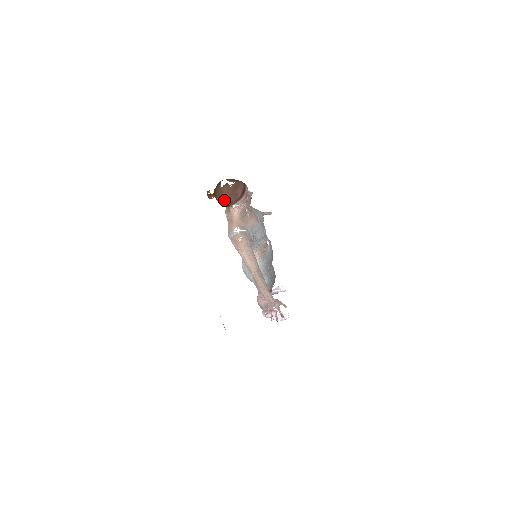
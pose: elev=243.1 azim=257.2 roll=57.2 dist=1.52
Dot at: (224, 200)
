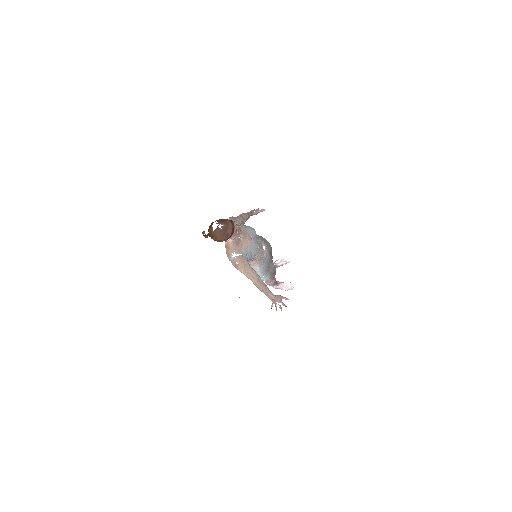
Dot at: (218, 240)
